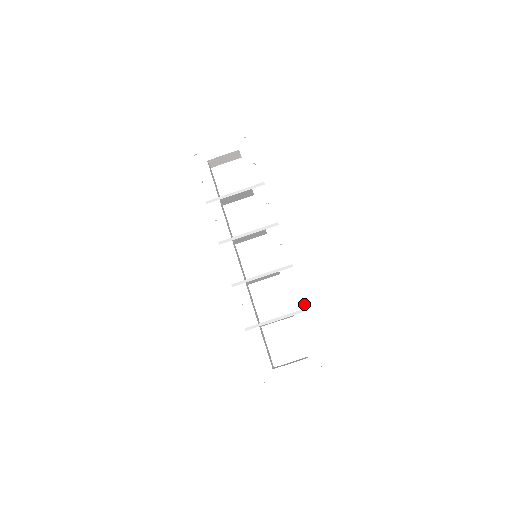
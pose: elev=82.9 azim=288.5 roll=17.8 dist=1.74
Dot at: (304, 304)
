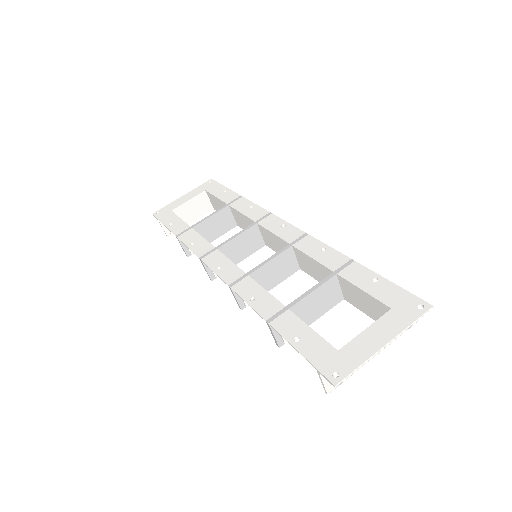
Dot at: (345, 257)
